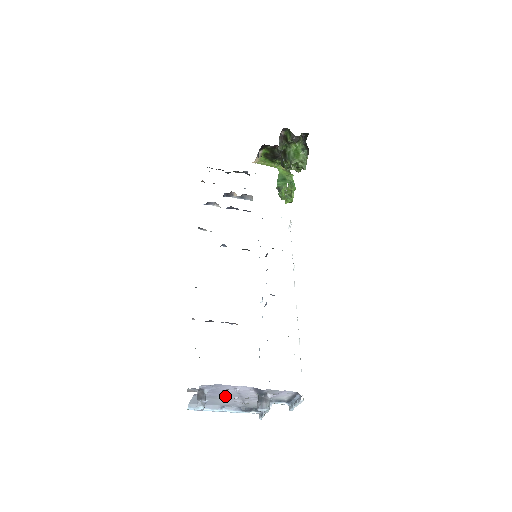
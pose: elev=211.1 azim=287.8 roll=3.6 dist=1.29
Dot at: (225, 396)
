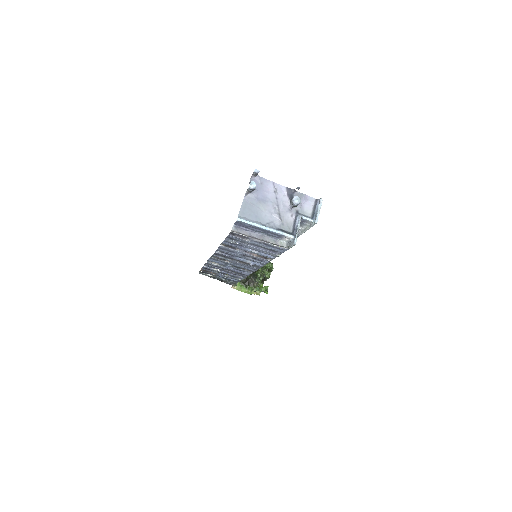
Dot at: (266, 204)
